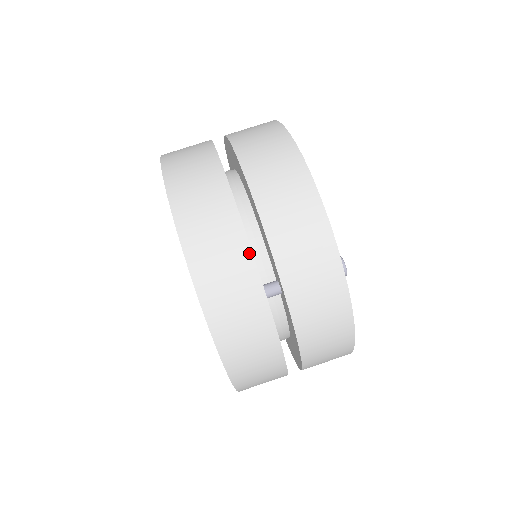
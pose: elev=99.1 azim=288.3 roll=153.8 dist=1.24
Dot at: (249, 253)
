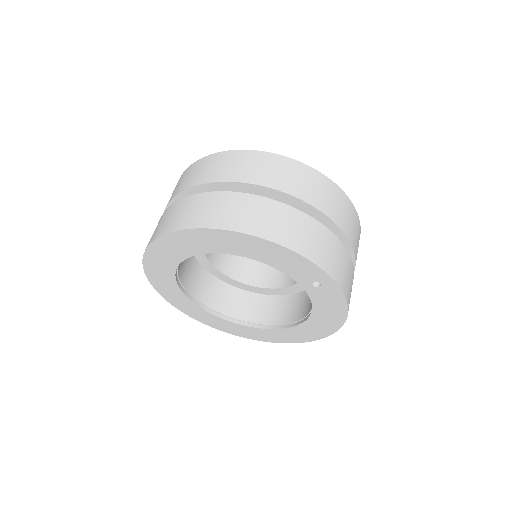
Dot at: (318, 223)
